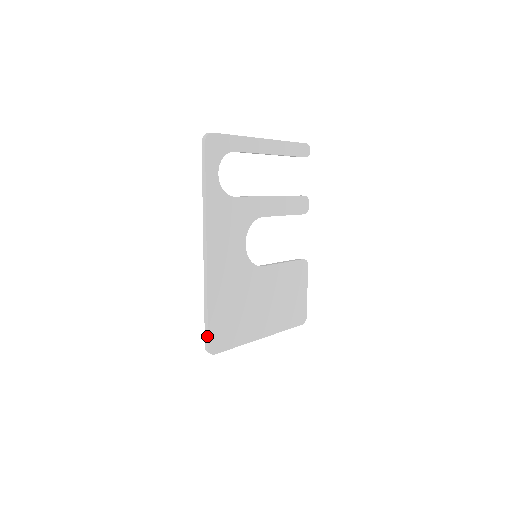
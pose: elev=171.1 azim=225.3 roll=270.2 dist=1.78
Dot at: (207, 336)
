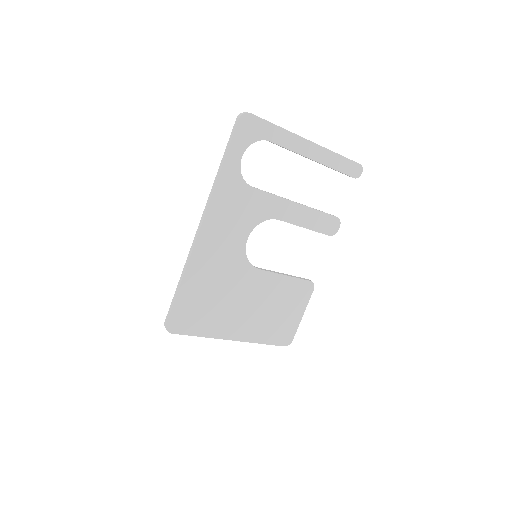
Dot at: (170, 312)
